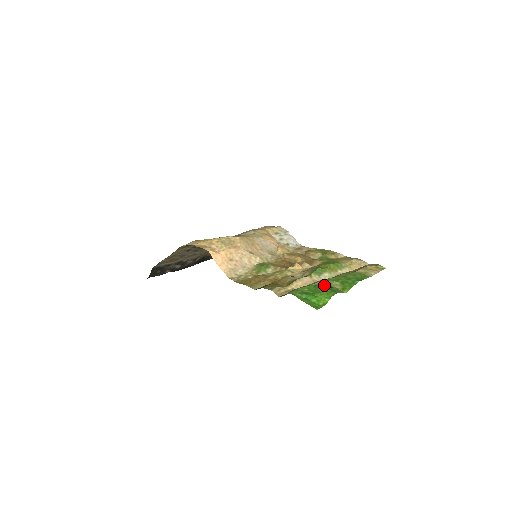
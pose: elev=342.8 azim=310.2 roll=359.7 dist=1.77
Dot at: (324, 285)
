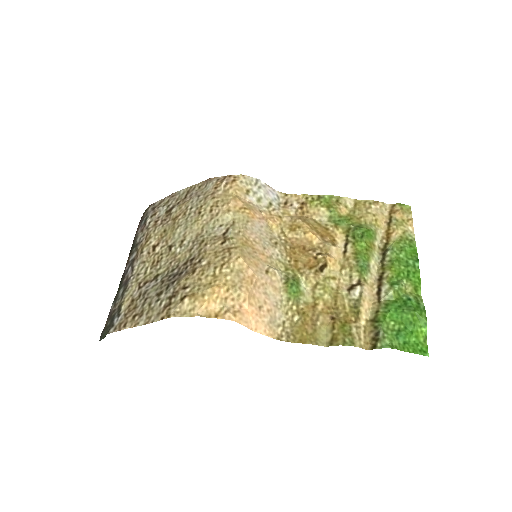
Dot at: (398, 298)
